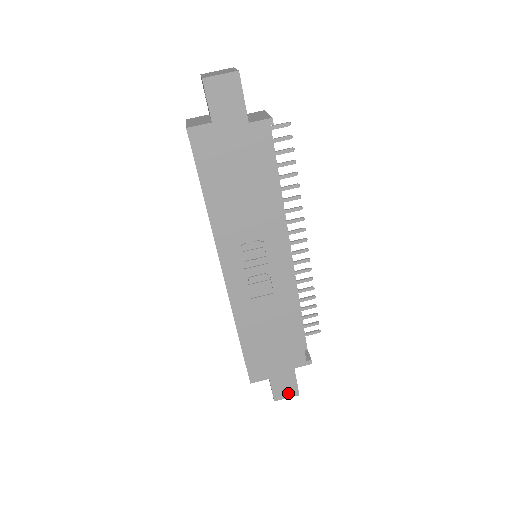
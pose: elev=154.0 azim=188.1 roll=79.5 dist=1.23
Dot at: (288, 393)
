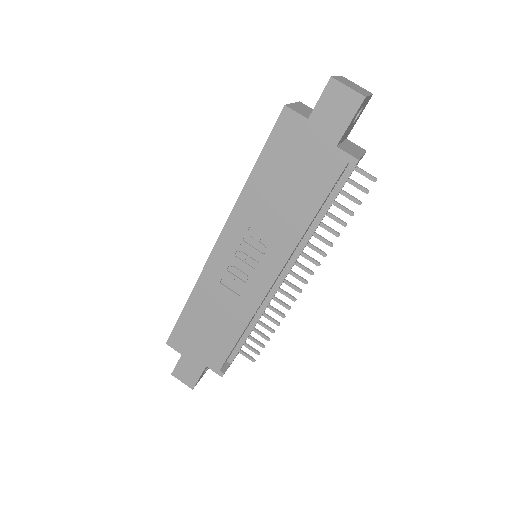
Dot at: (186, 379)
